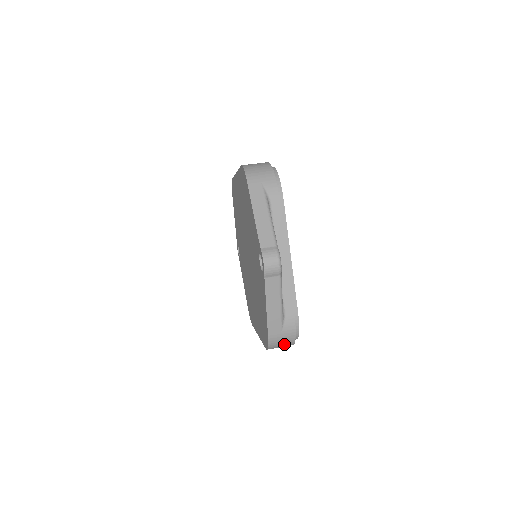
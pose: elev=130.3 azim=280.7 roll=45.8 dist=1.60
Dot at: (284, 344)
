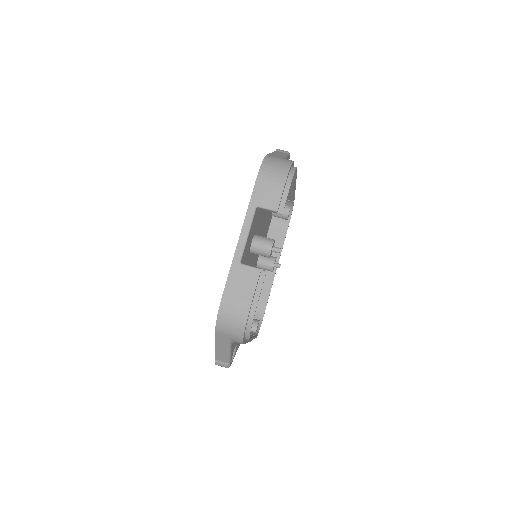
Dot at: occluded
